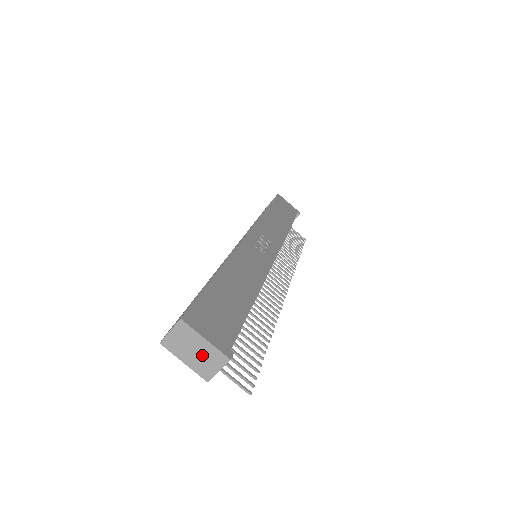
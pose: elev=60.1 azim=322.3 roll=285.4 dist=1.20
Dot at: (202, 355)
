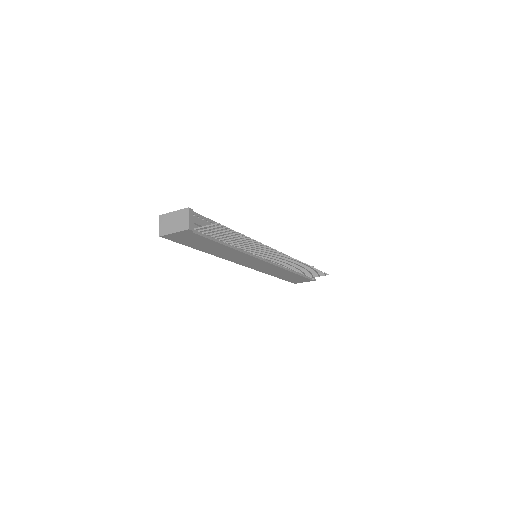
Dot at: (177, 220)
